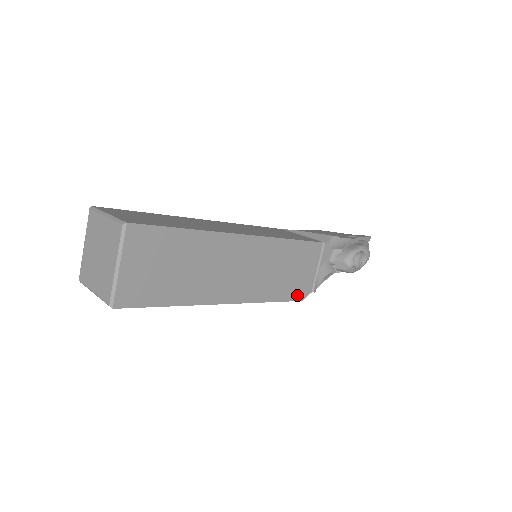
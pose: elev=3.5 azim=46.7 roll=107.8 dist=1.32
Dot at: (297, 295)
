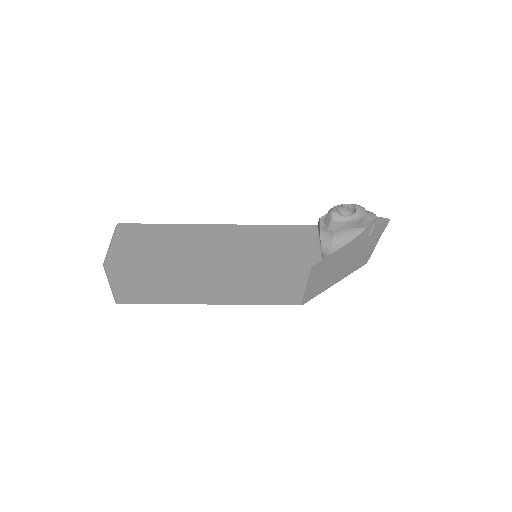
Dot at: (301, 262)
